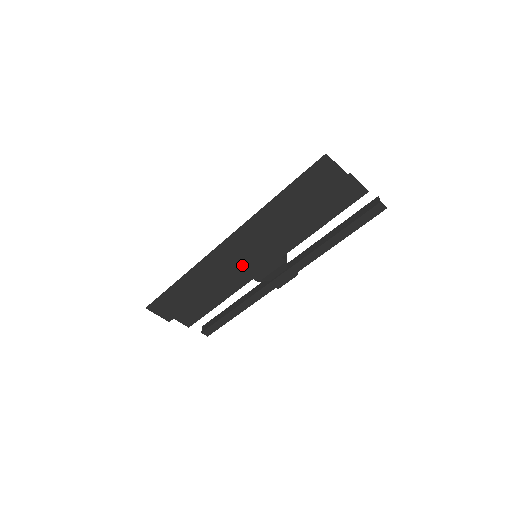
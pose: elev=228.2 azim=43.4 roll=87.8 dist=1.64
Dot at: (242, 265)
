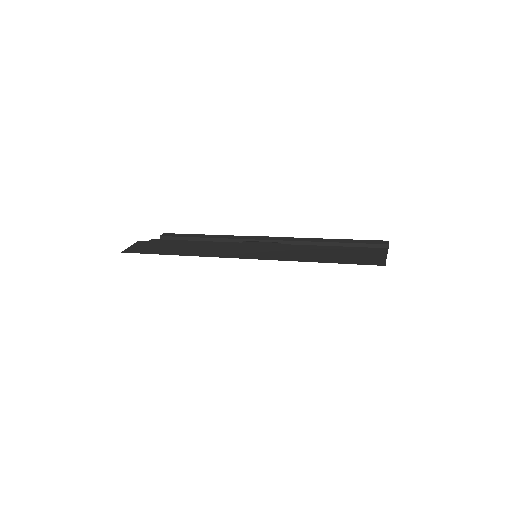
Dot at: occluded
